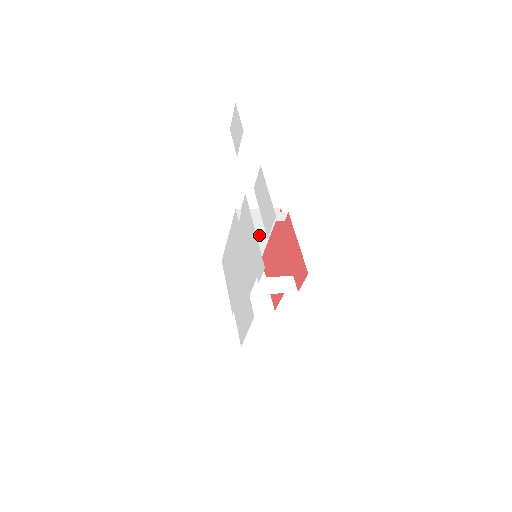
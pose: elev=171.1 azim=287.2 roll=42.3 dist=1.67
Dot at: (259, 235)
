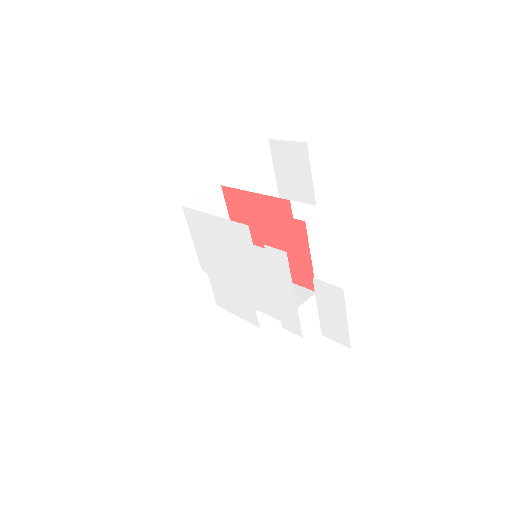
Dot at: occluded
